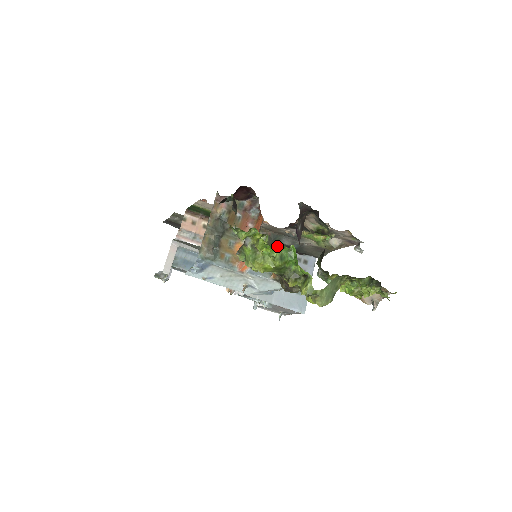
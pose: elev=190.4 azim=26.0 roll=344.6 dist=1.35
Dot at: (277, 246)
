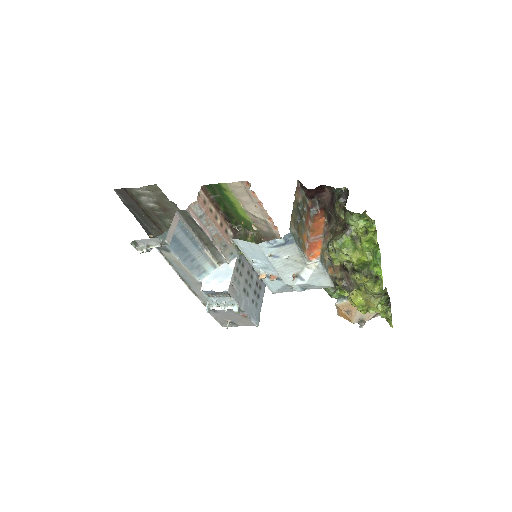
Dot at: (376, 244)
